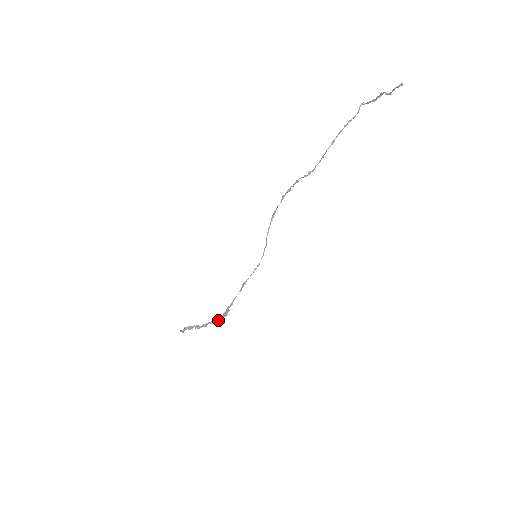
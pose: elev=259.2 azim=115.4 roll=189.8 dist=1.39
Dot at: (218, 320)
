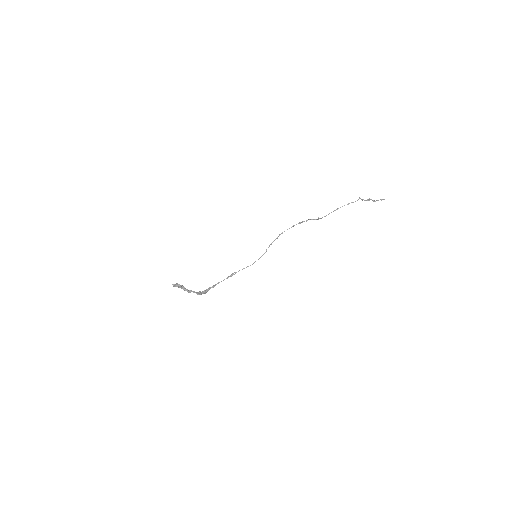
Dot at: (199, 293)
